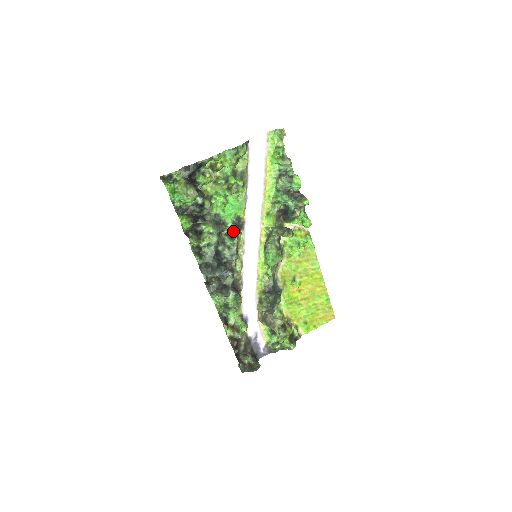
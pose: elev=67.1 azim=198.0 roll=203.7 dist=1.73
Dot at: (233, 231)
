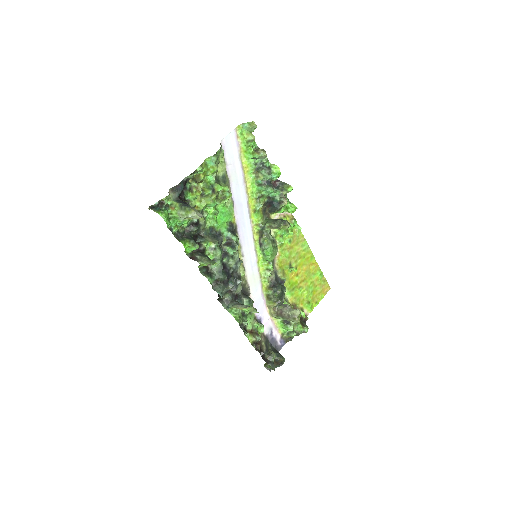
Dot at: (231, 239)
